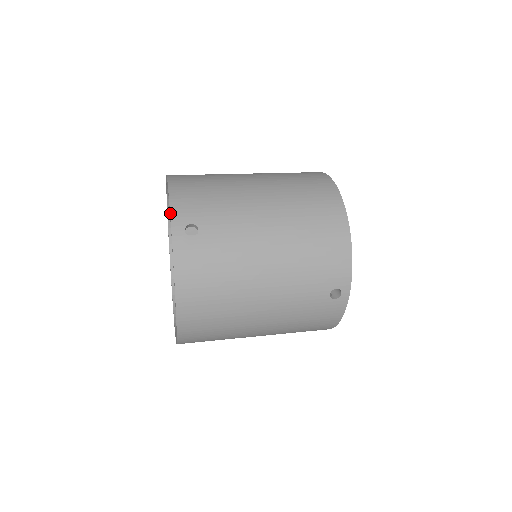
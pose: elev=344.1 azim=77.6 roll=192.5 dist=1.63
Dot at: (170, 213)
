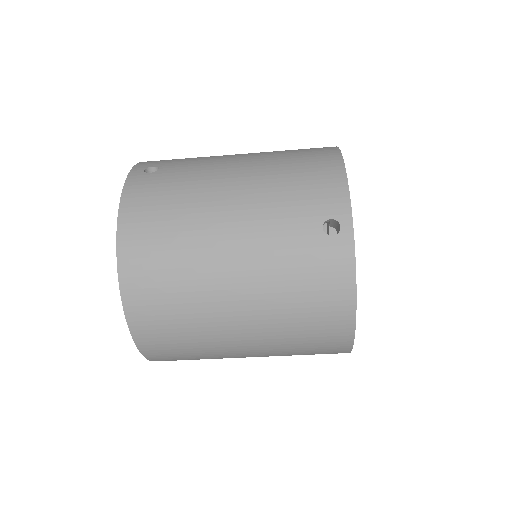
Dot at: (136, 164)
